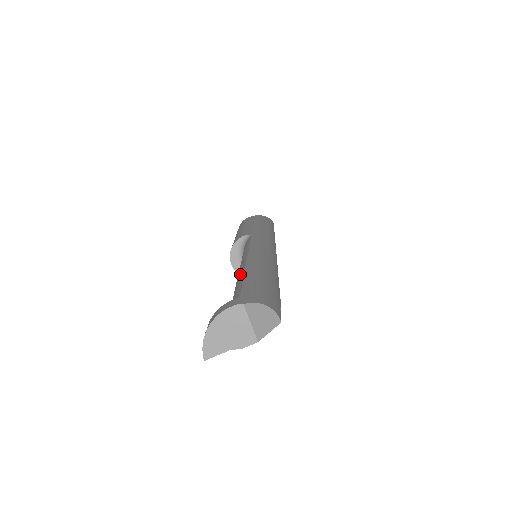
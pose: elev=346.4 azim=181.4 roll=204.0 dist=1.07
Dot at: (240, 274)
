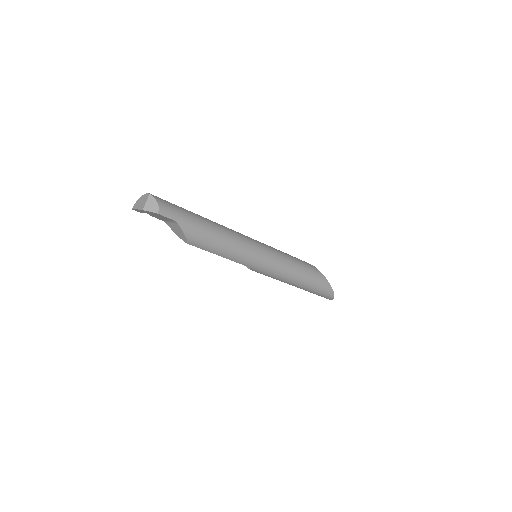
Dot at: occluded
